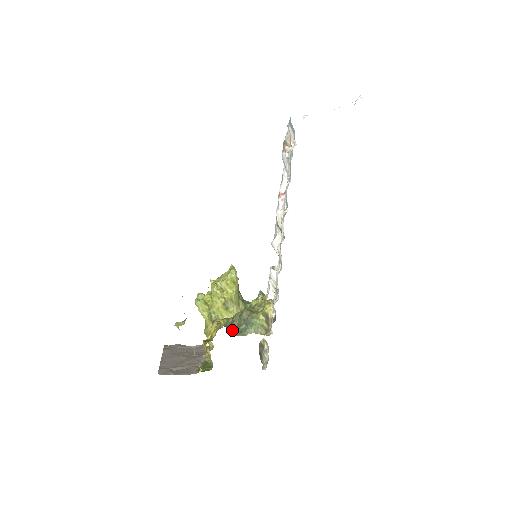
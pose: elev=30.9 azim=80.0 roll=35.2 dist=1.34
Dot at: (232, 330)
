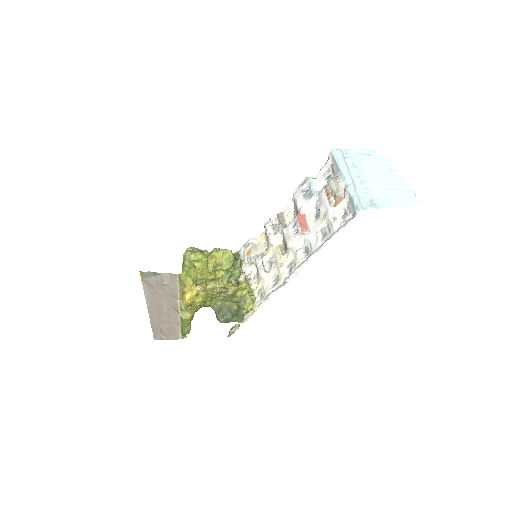
Dot at: (219, 316)
